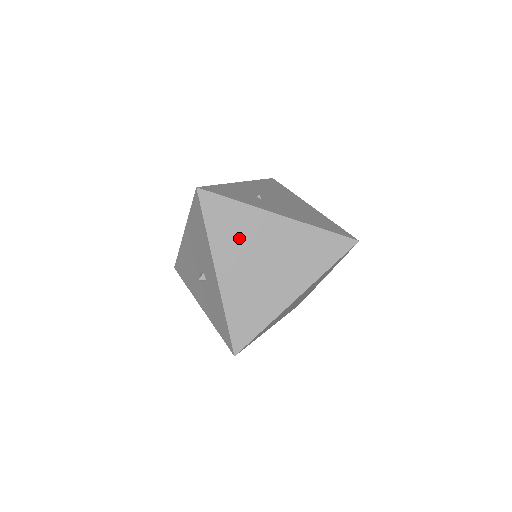
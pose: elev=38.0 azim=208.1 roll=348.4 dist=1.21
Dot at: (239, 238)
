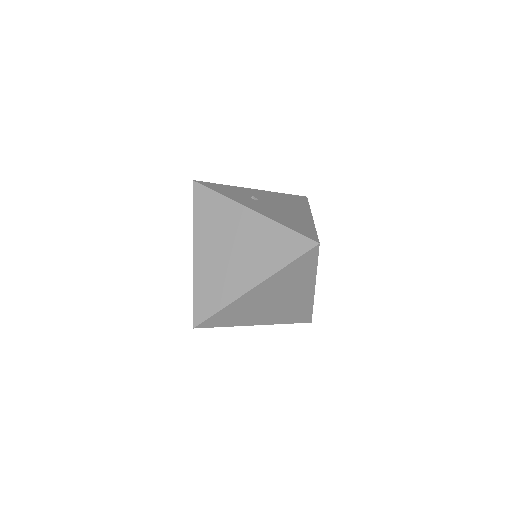
Dot at: (216, 225)
